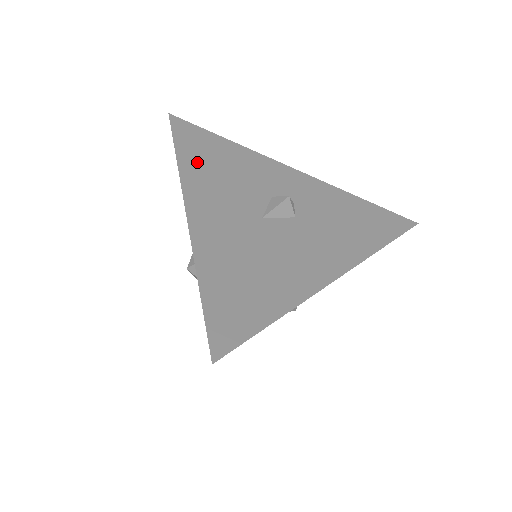
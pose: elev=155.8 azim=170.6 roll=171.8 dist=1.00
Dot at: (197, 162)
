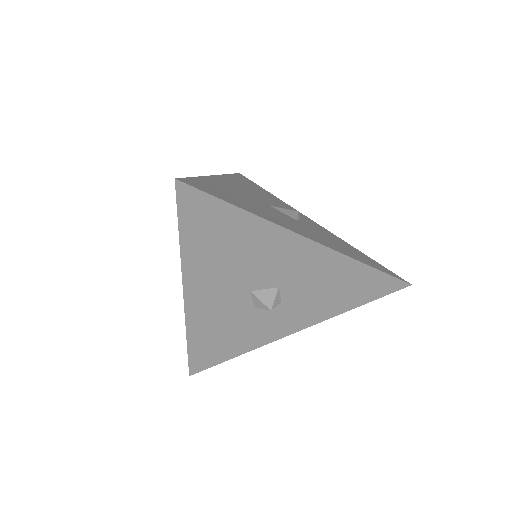
Dot at: (242, 181)
